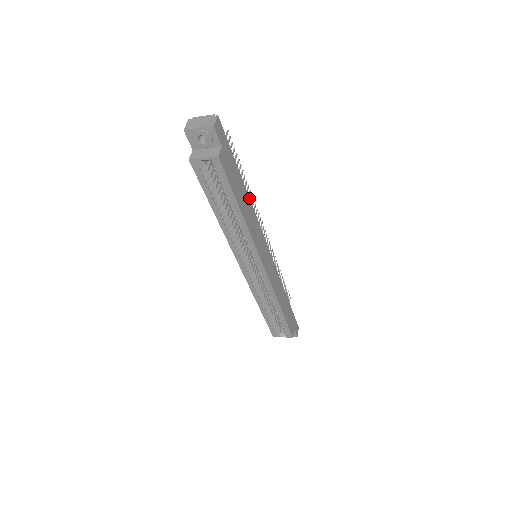
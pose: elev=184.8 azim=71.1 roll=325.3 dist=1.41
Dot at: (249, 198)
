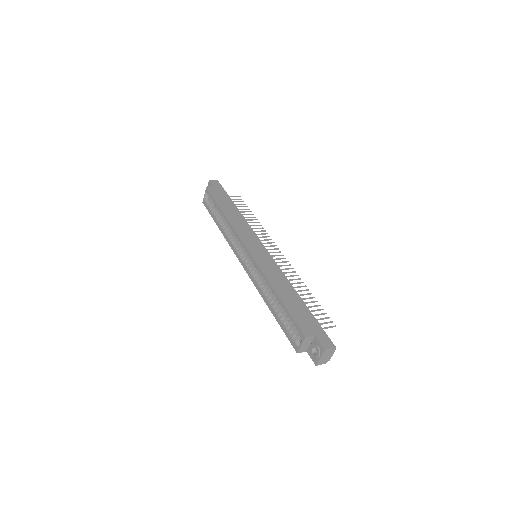
Dot at: (242, 215)
